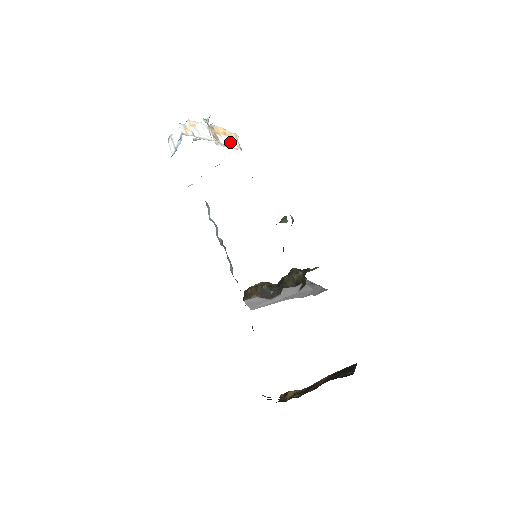
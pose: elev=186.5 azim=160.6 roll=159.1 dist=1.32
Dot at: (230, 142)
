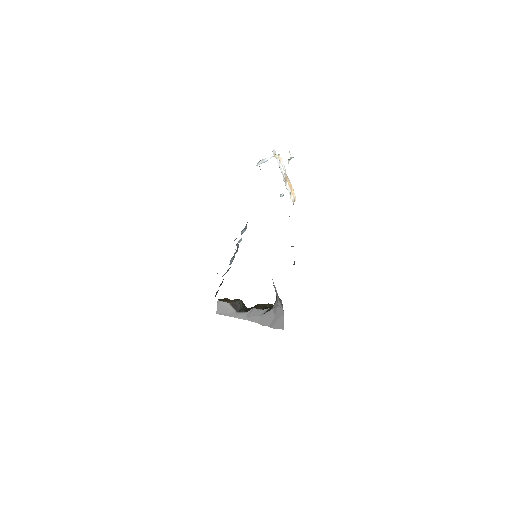
Dot at: (290, 193)
